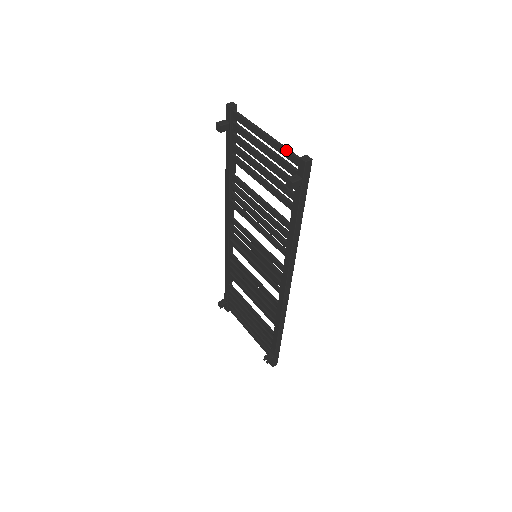
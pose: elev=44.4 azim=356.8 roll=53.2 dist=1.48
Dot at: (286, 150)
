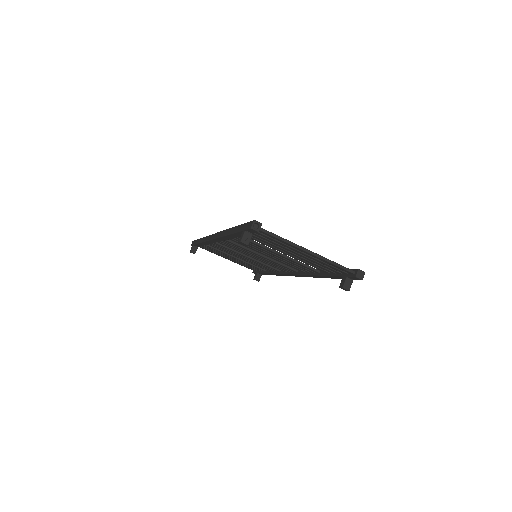
Dot at: (336, 266)
